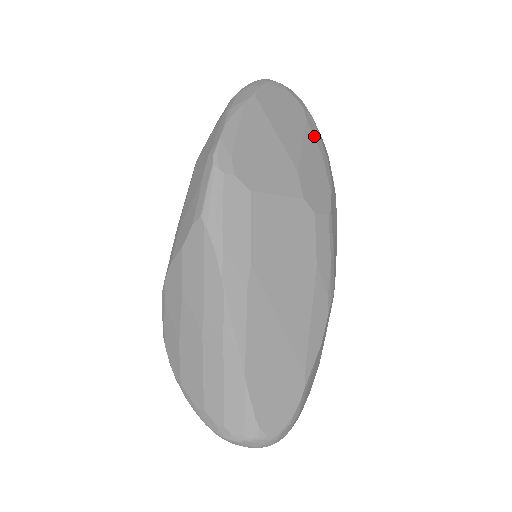
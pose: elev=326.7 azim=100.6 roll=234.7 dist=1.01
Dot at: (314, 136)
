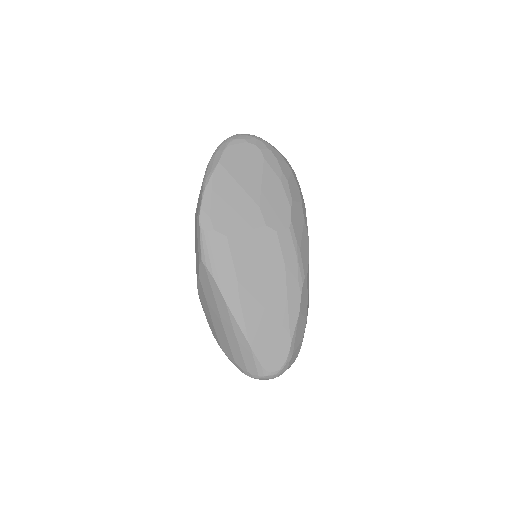
Dot at: (272, 168)
